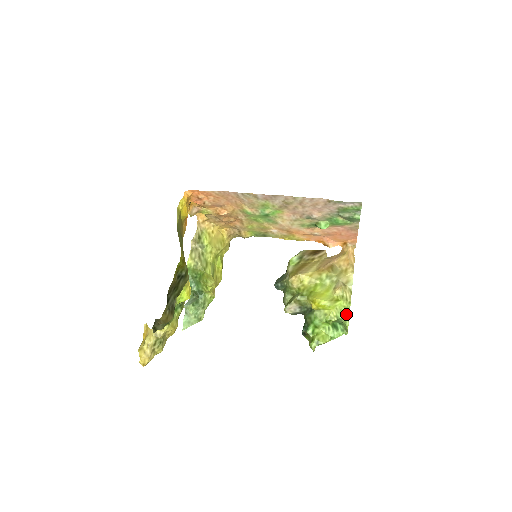
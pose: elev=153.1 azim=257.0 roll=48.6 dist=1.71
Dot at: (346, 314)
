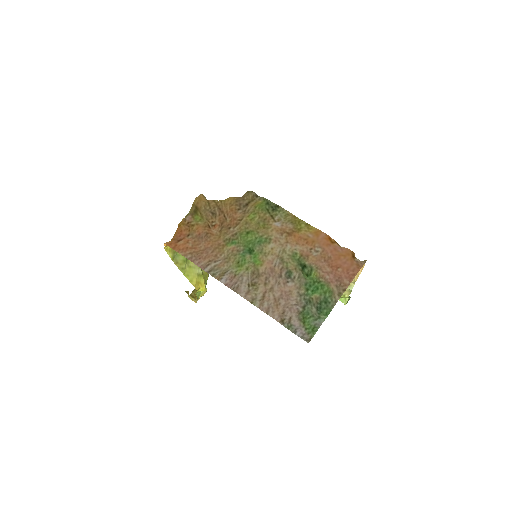
Dot at: (345, 298)
